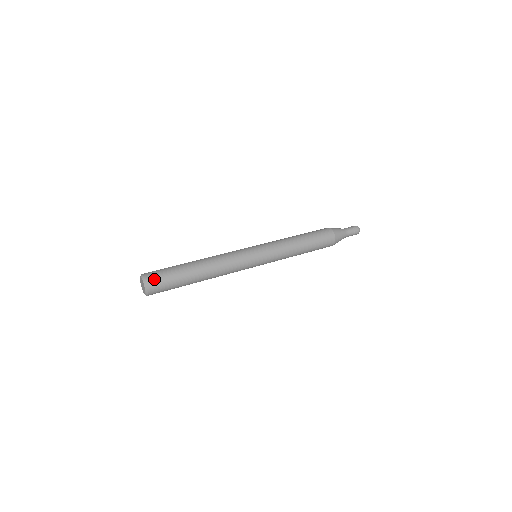
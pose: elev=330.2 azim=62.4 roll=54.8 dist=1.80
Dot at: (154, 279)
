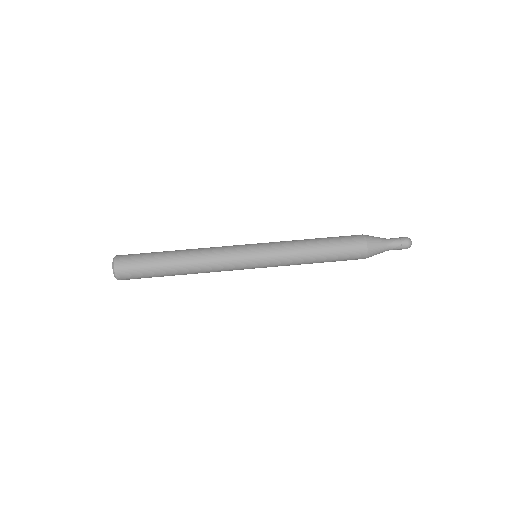
Dot at: (124, 262)
